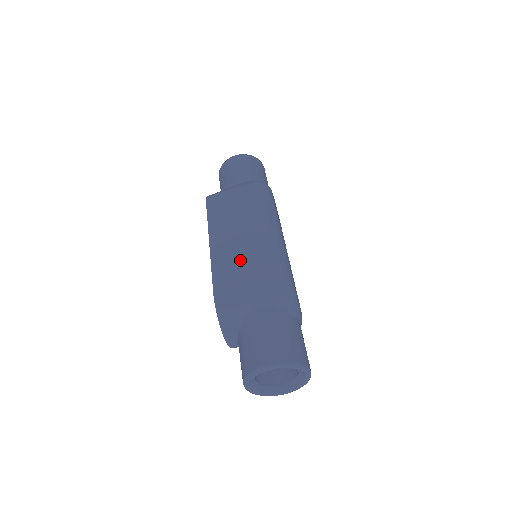
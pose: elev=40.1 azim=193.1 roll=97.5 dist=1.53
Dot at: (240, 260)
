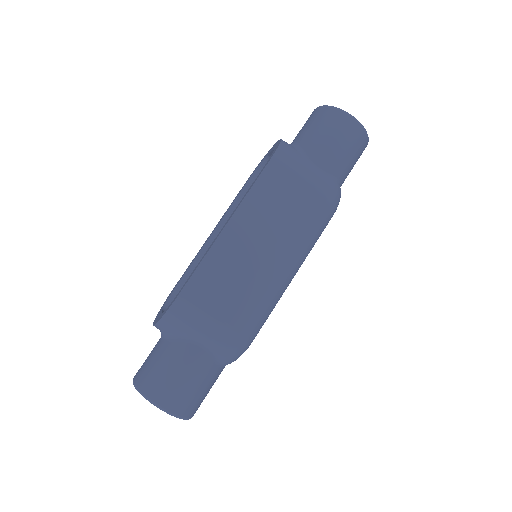
Dot at: (232, 284)
